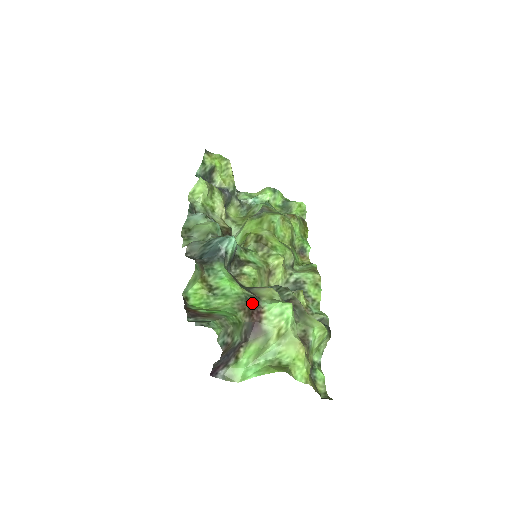
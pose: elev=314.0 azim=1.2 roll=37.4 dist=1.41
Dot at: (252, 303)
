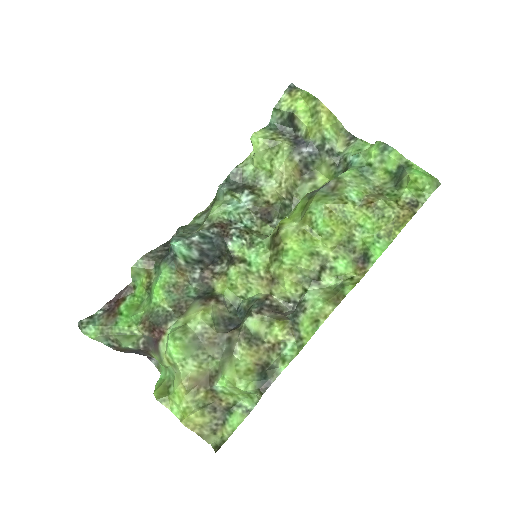
Dot at: (158, 320)
